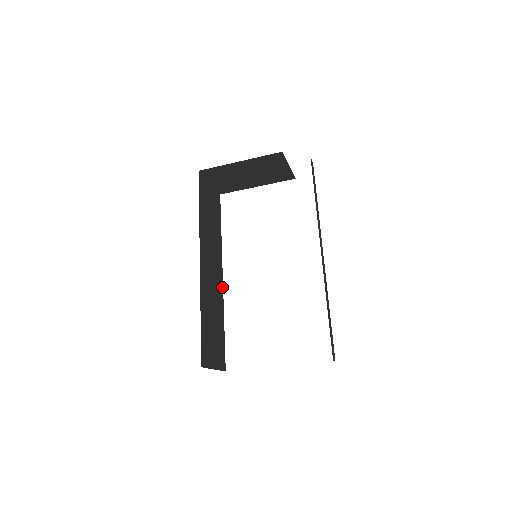
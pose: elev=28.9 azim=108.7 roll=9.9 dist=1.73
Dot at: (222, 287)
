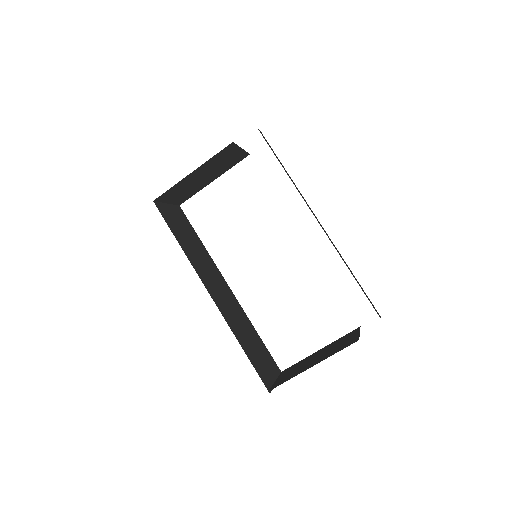
Dot at: (235, 298)
